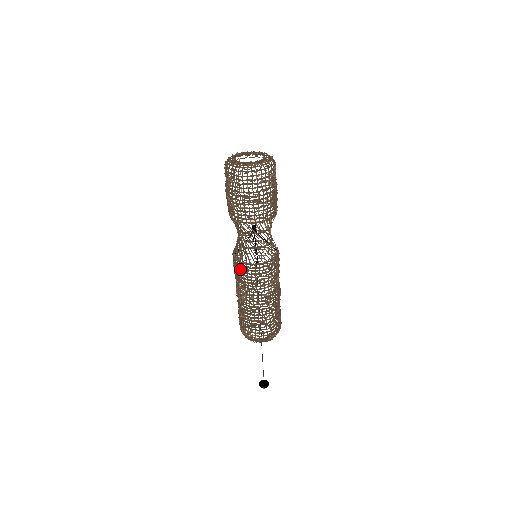
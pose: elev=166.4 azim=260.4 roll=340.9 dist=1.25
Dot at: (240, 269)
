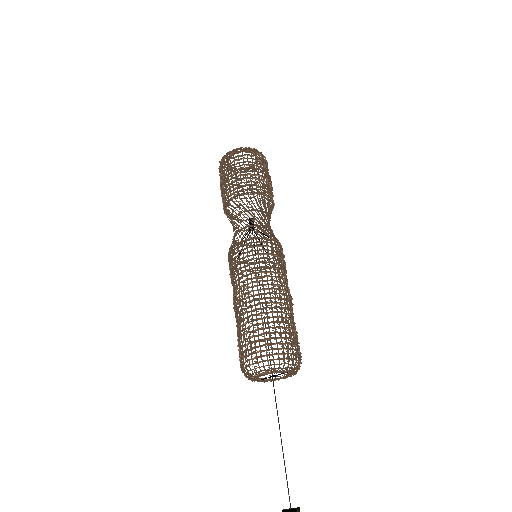
Dot at: (257, 247)
